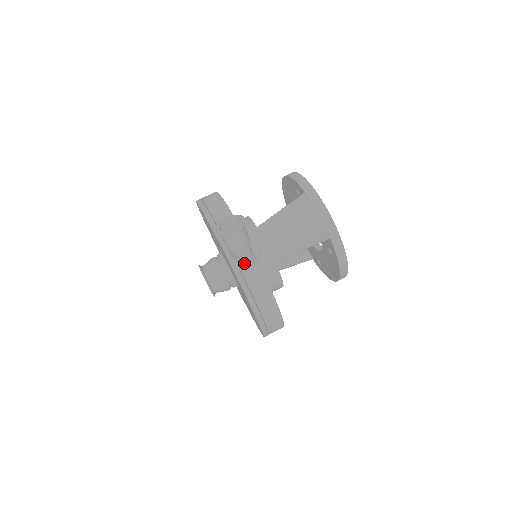
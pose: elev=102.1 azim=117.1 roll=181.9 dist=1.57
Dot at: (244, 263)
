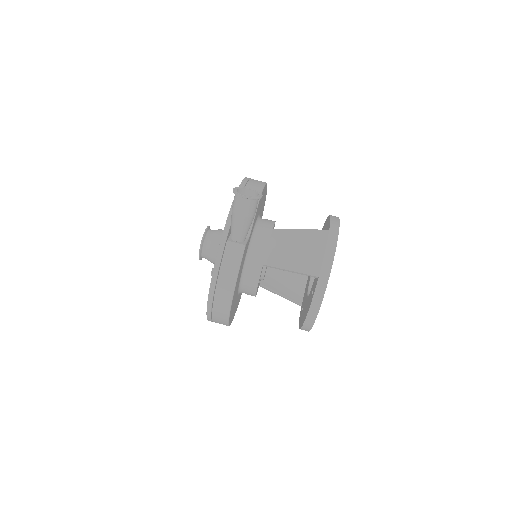
Dot at: (235, 233)
